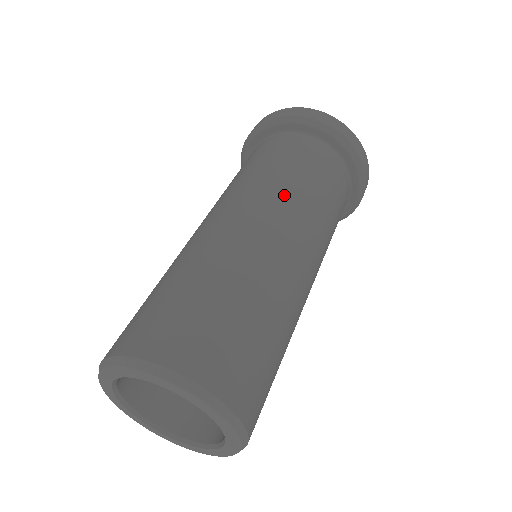
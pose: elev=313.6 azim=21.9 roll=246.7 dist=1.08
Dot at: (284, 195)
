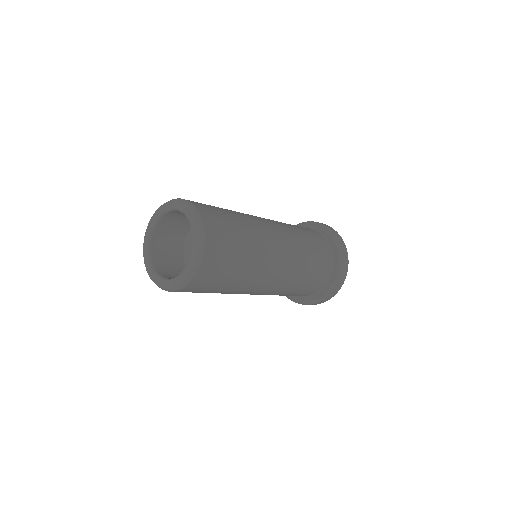
Dot at: occluded
